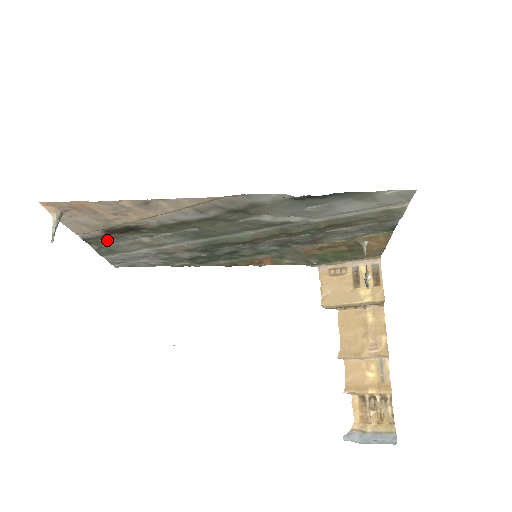
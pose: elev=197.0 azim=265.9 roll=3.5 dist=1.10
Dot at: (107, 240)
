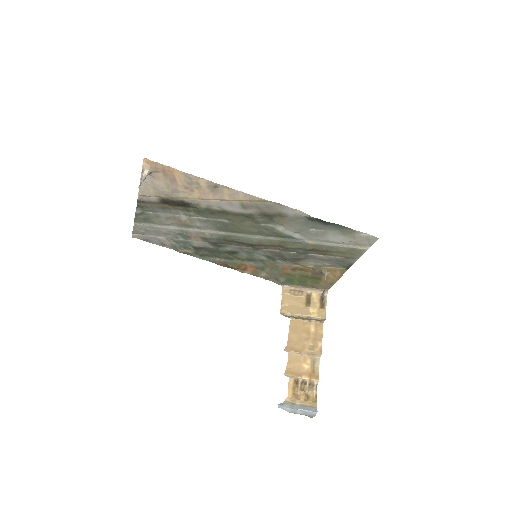
Dot at: (155, 208)
